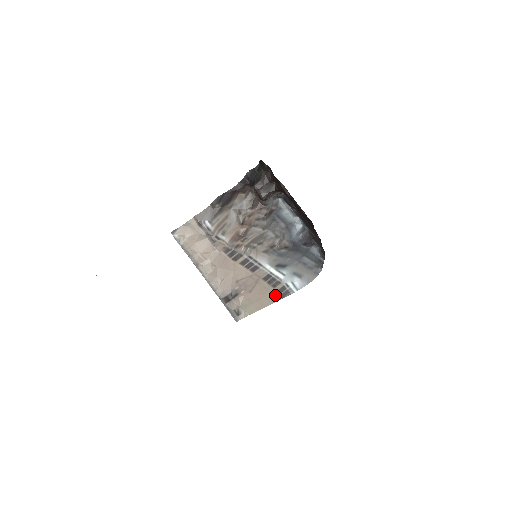
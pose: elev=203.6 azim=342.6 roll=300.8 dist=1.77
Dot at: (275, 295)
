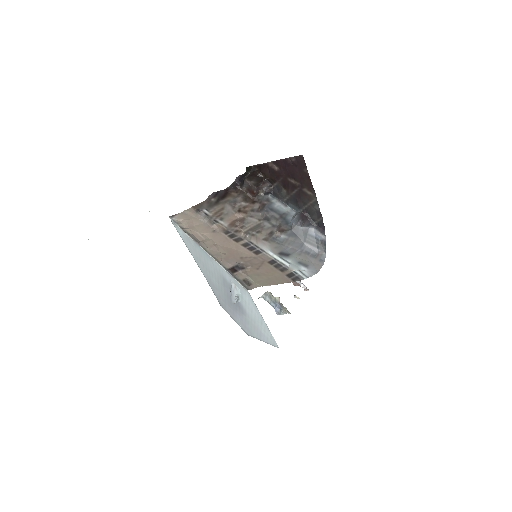
Dot at: (285, 278)
